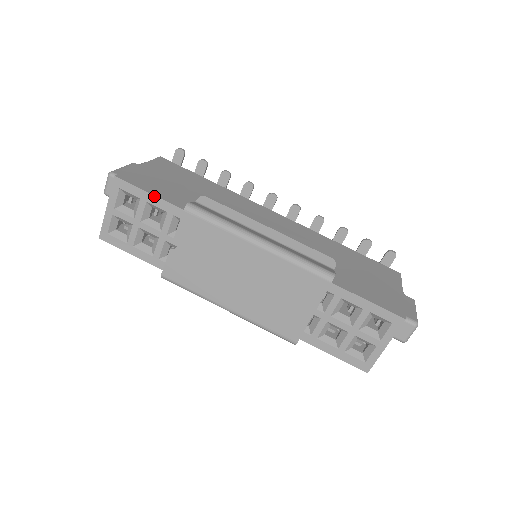
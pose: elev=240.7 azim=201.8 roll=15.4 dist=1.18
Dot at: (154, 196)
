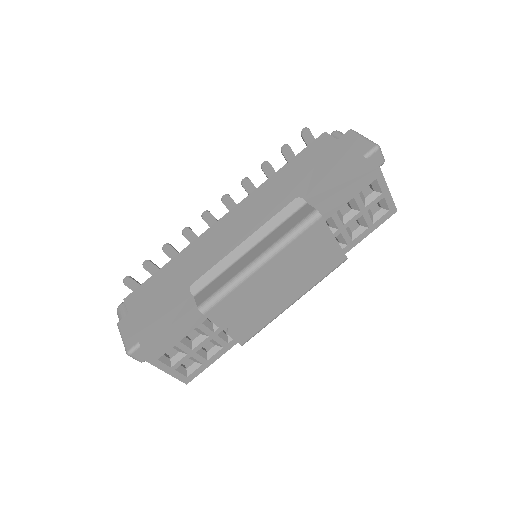
Dot at: (179, 334)
